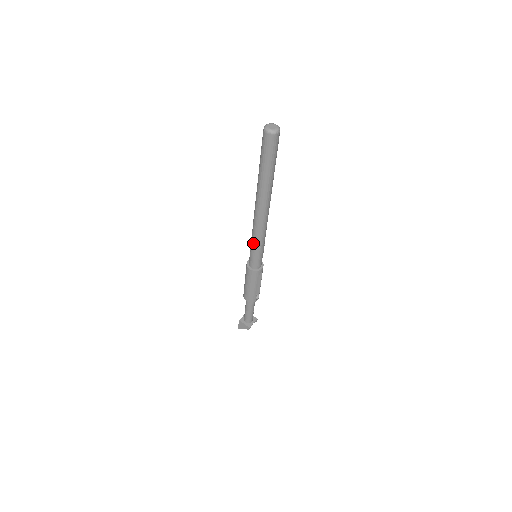
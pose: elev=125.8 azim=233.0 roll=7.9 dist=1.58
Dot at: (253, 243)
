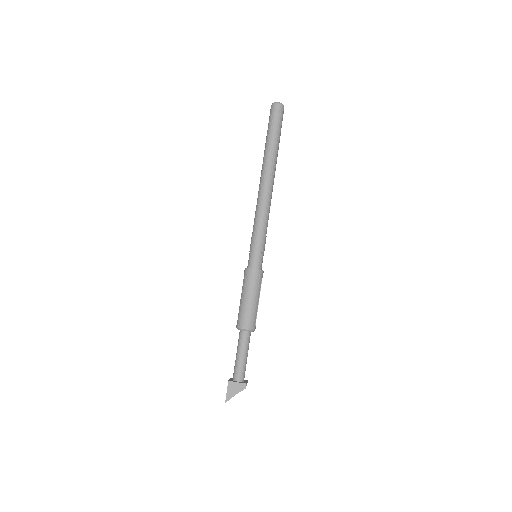
Dot at: (258, 230)
